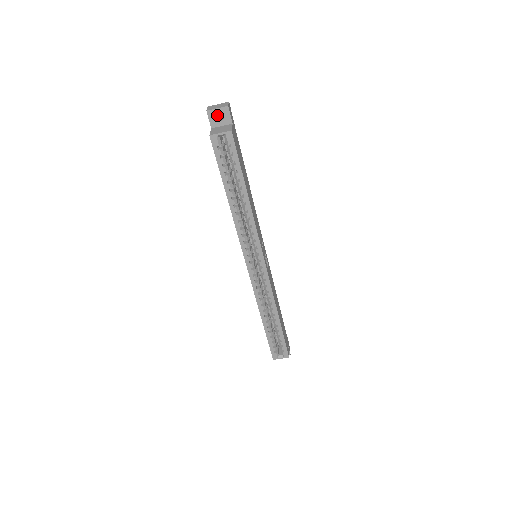
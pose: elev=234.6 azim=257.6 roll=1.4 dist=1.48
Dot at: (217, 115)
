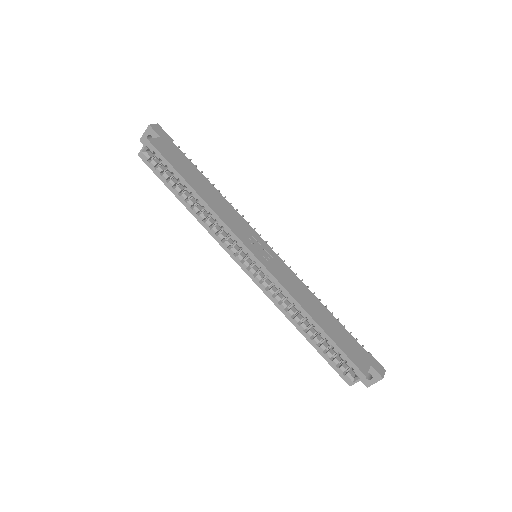
Dot at: occluded
